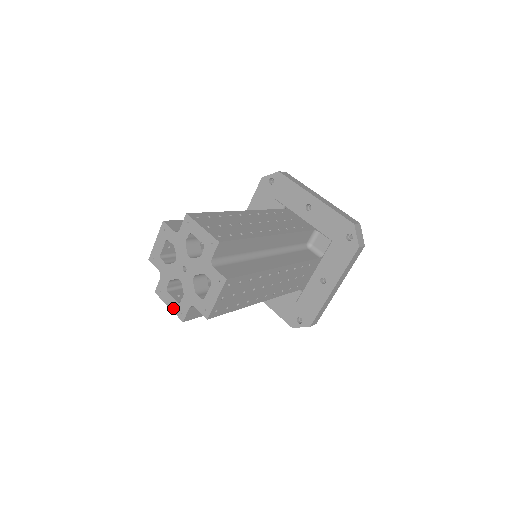
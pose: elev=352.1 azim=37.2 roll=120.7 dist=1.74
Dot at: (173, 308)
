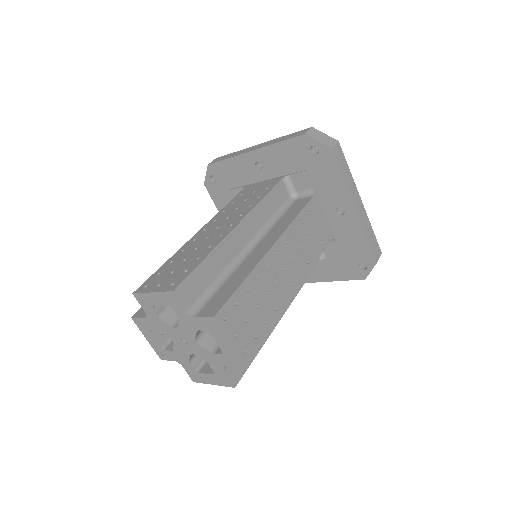
Dot at: (216, 383)
